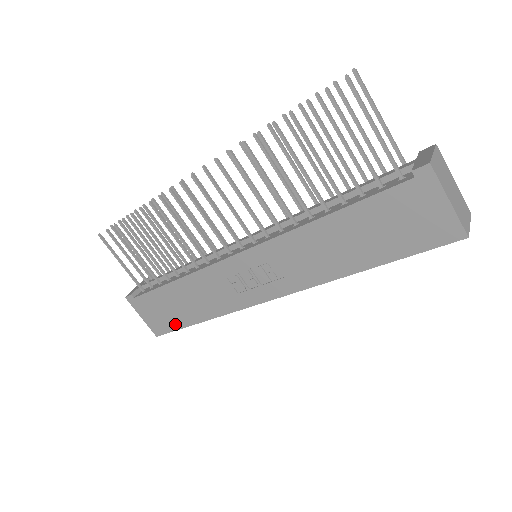
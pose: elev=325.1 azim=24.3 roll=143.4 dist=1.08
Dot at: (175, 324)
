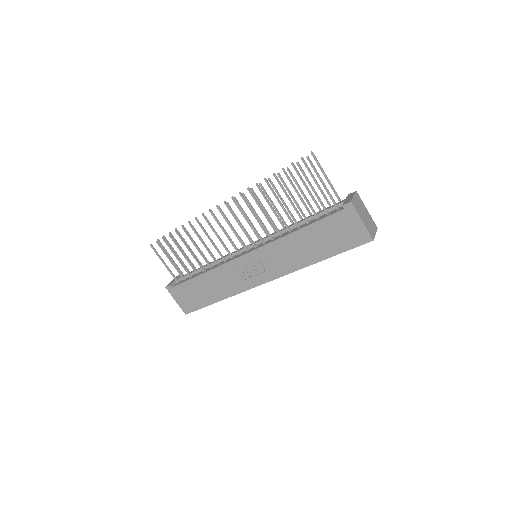
Dot at: (200, 304)
